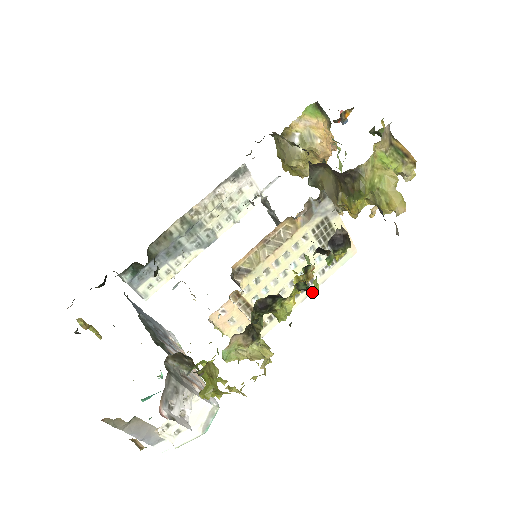
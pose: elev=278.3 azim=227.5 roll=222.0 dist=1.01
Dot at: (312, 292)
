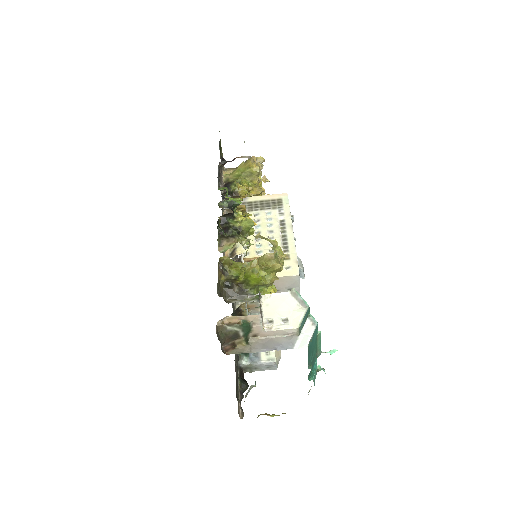
Dot at: (237, 202)
